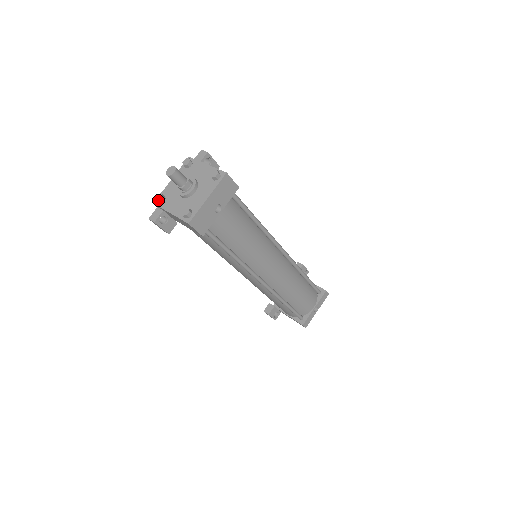
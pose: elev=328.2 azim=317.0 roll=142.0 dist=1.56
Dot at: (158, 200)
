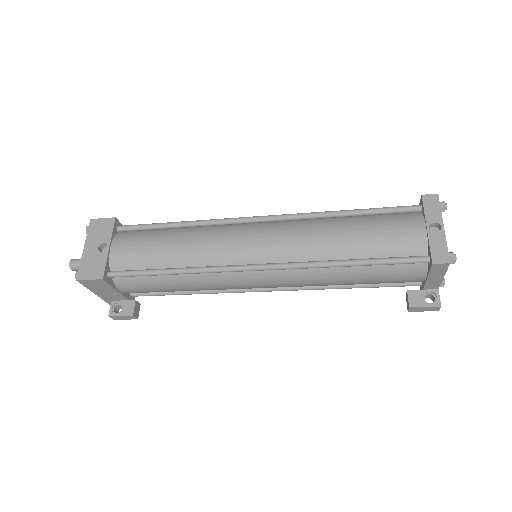
Dot at: occluded
